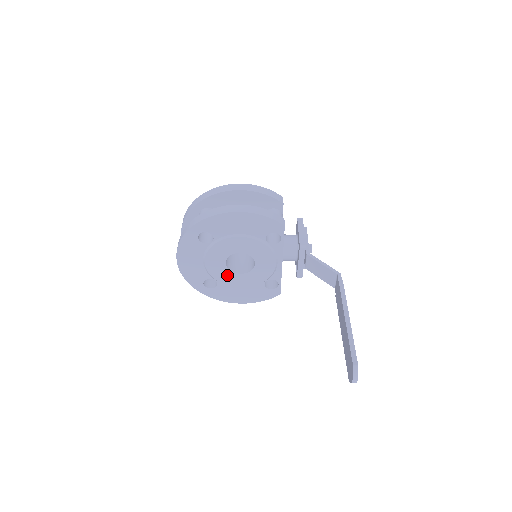
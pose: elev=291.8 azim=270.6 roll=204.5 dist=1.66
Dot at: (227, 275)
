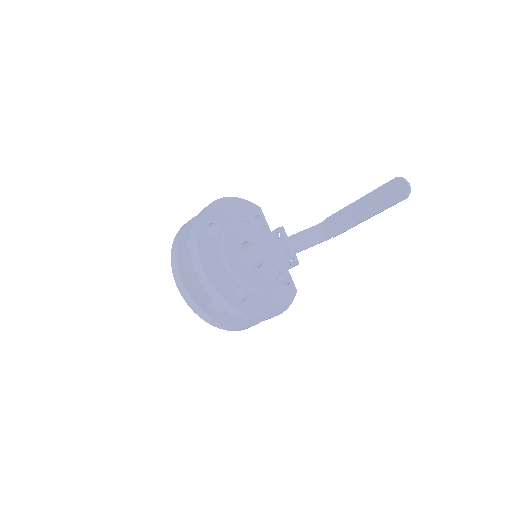
Dot at: (250, 273)
